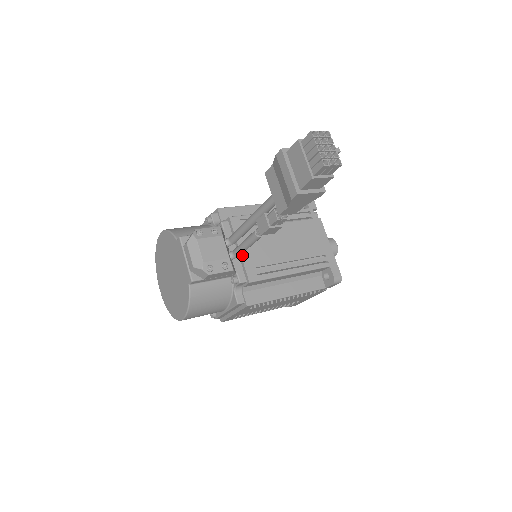
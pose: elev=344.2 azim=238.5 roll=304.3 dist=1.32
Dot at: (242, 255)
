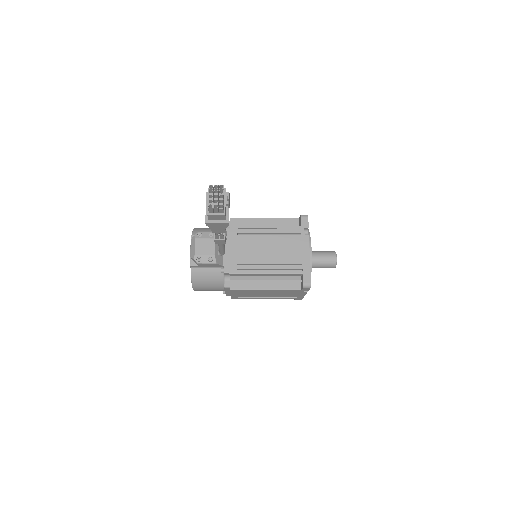
Dot at: (230, 254)
